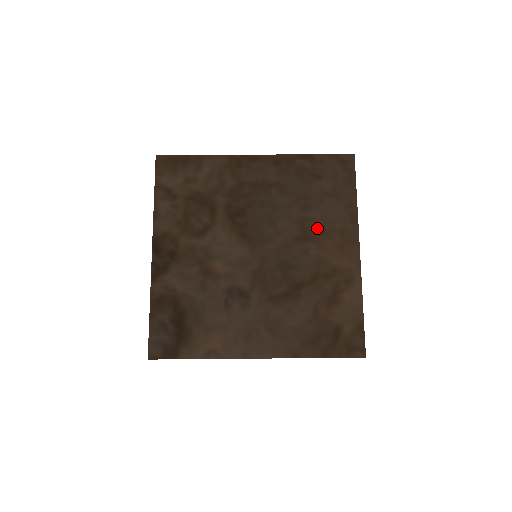
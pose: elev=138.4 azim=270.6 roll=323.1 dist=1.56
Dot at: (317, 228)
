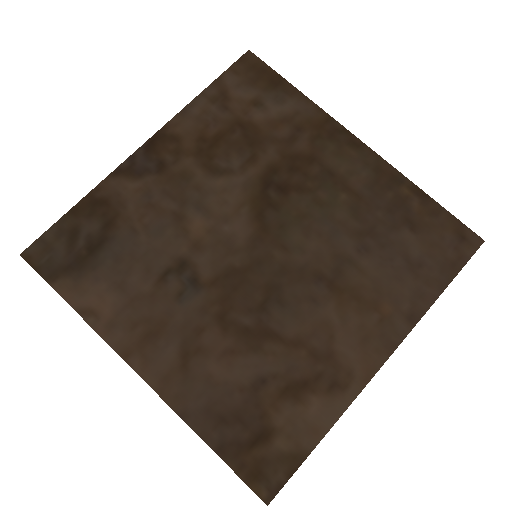
Dot at: (356, 286)
